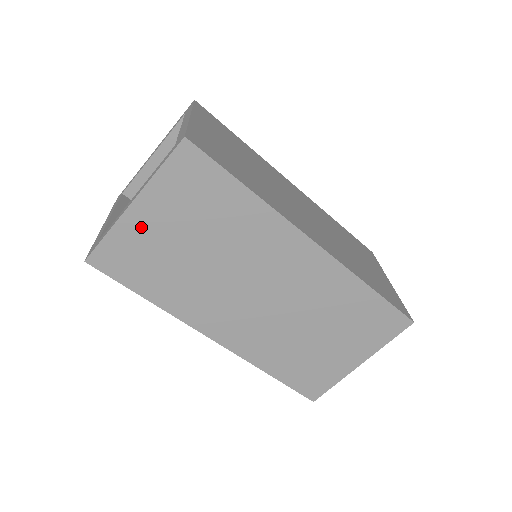
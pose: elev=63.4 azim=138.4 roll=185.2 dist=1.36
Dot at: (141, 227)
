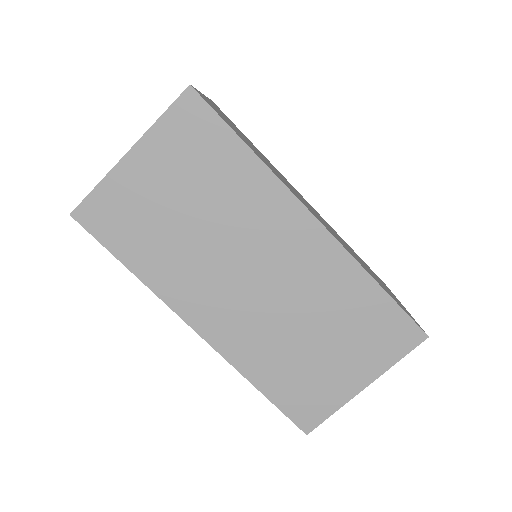
Dot at: (134, 181)
